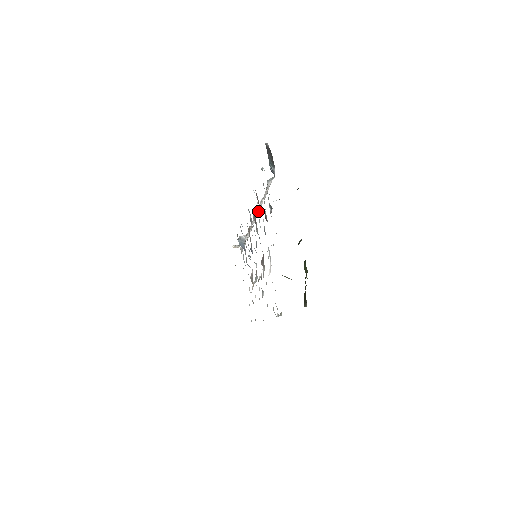
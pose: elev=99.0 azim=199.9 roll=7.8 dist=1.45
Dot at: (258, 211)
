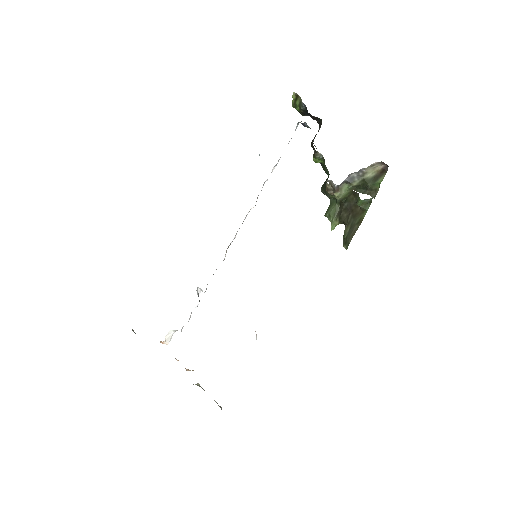
Dot at: occluded
